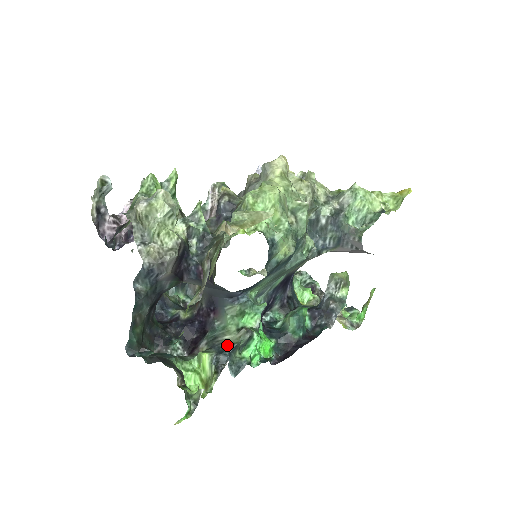
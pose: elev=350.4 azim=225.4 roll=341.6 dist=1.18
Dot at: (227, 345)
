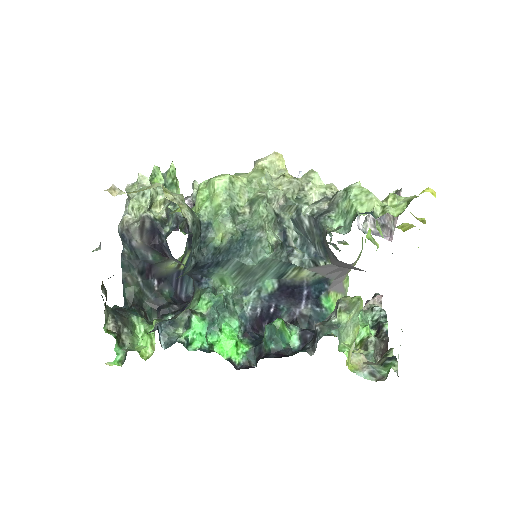
Dot at: (171, 319)
